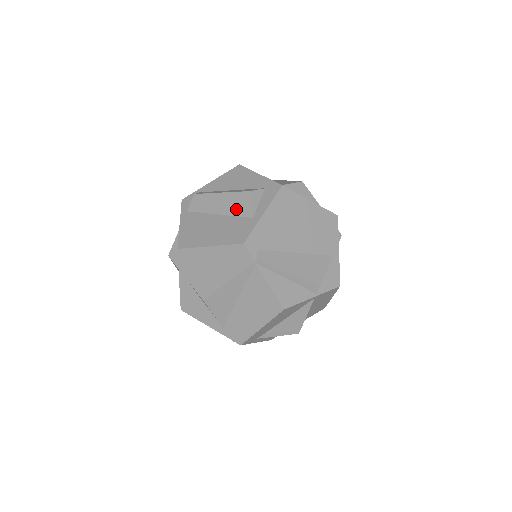
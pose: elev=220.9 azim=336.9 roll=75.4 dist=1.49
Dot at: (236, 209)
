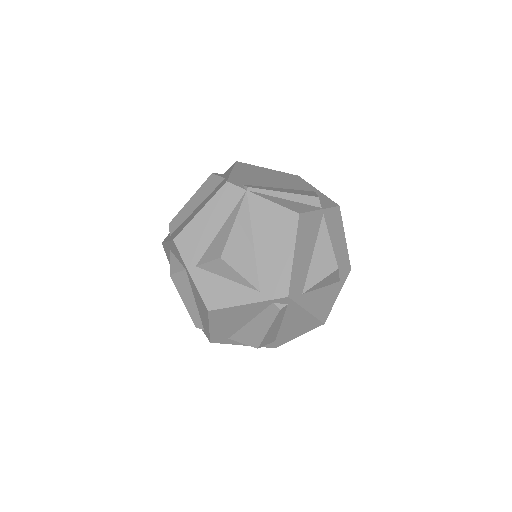
Dot at: (209, 190)
